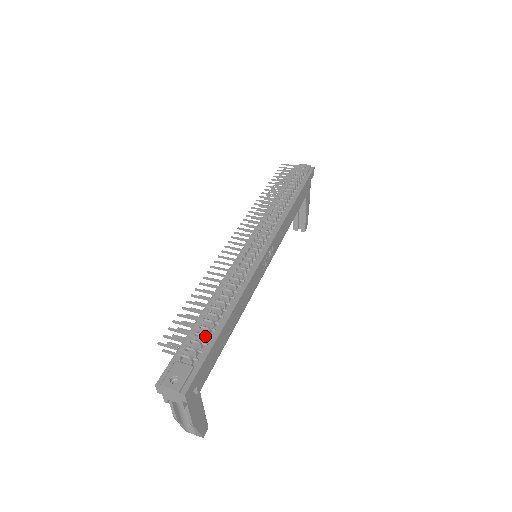
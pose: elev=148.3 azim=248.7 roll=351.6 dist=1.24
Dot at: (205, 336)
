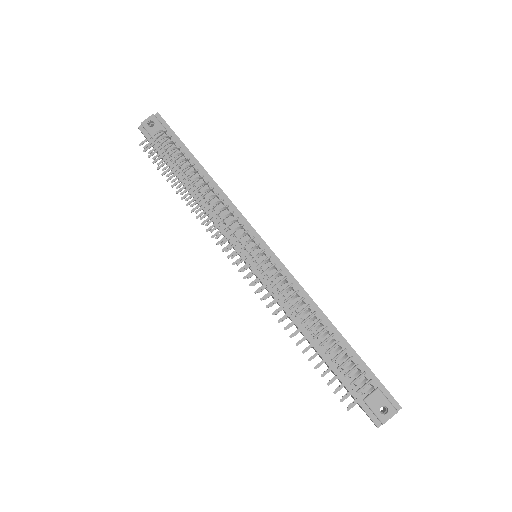
Dot at: (353, 363)
